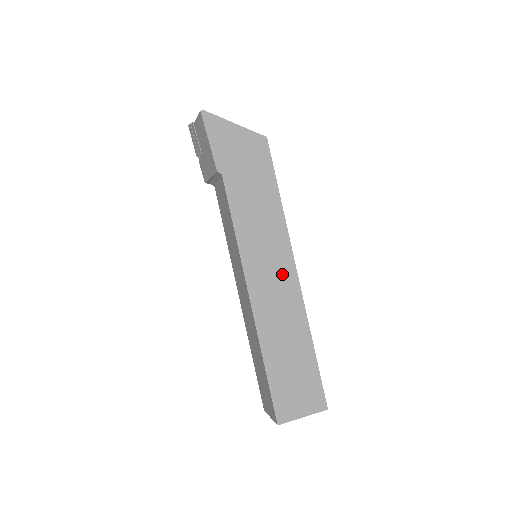
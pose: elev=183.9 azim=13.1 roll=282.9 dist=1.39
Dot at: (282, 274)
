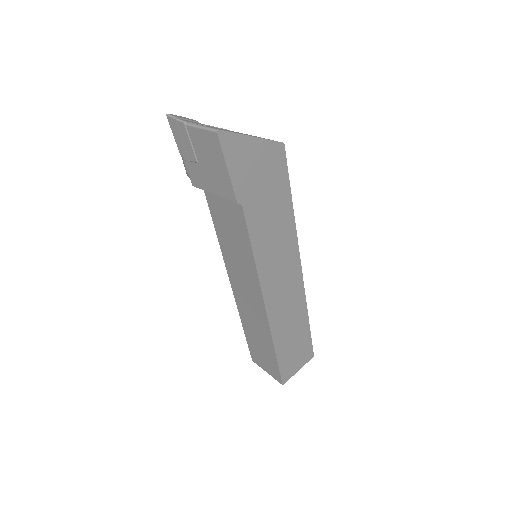
Dot at: (291, 278)
